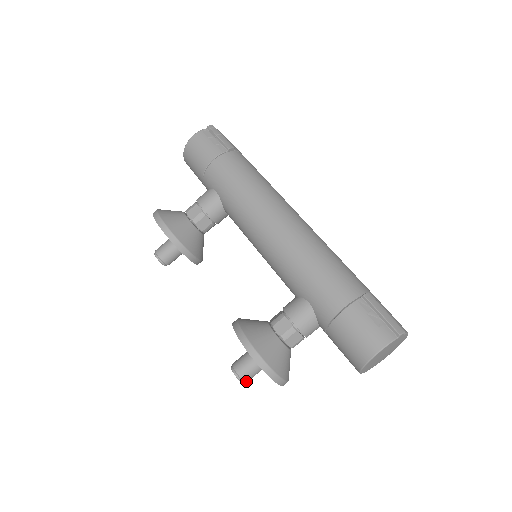
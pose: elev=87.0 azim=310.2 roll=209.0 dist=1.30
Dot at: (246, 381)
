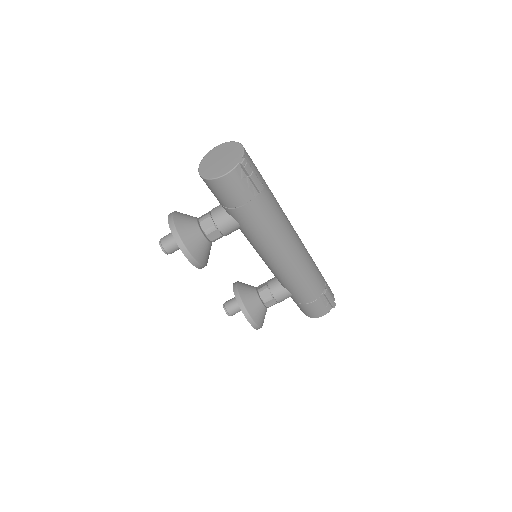
Dot at: occluded
